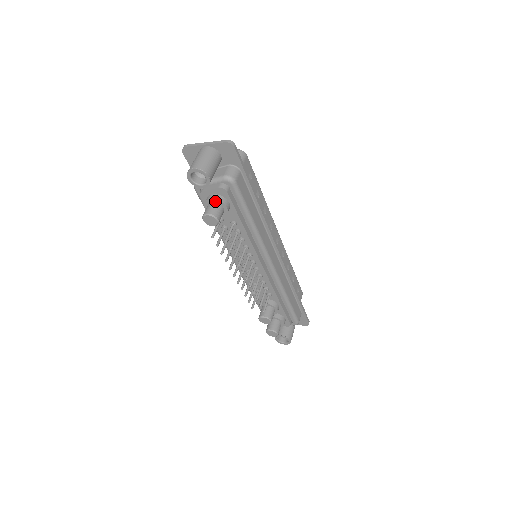
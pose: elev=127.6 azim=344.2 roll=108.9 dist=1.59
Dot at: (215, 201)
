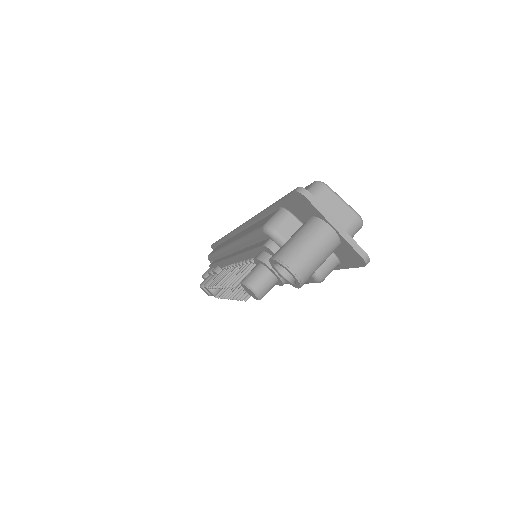
Dot at: (276, 275)
